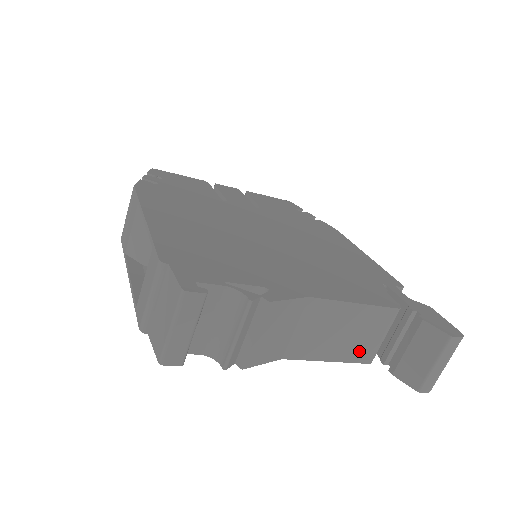
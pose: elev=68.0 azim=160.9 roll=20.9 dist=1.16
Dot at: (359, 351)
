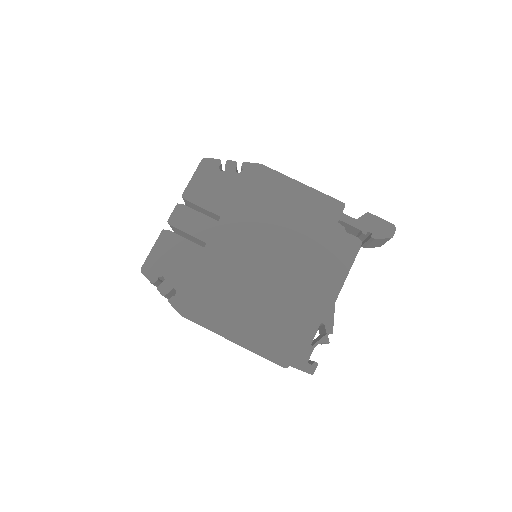
Dot at: occluded
